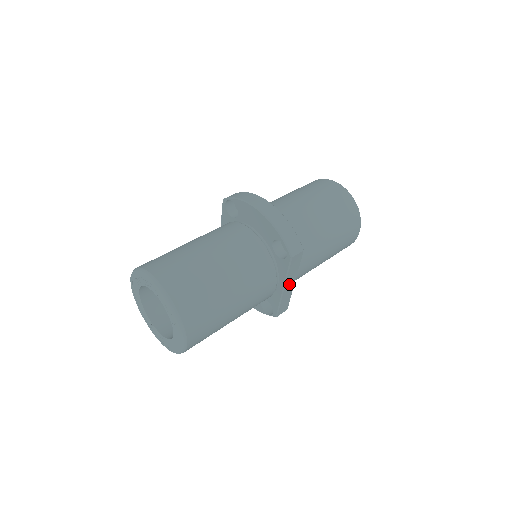
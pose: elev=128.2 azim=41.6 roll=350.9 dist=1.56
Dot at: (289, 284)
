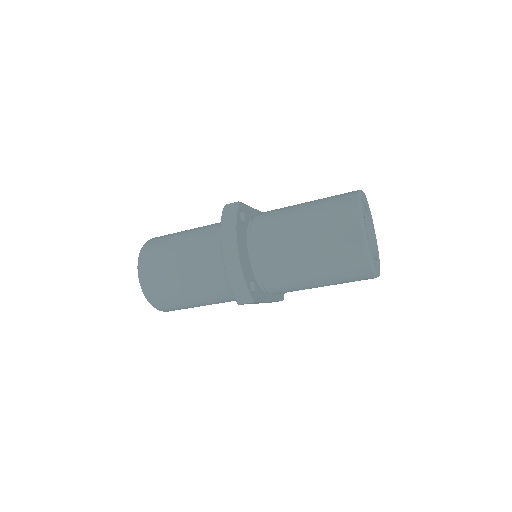
Dot at: occluded
